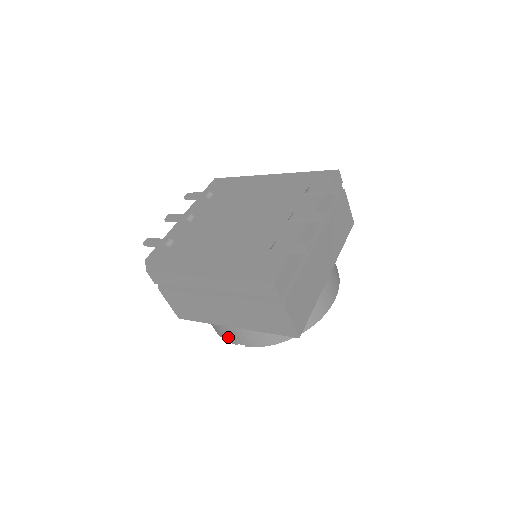
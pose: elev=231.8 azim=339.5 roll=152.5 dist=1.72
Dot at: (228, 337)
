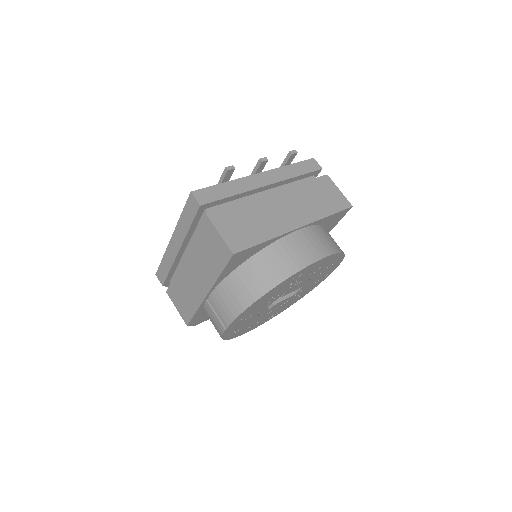
Dot at: (218, 324)
